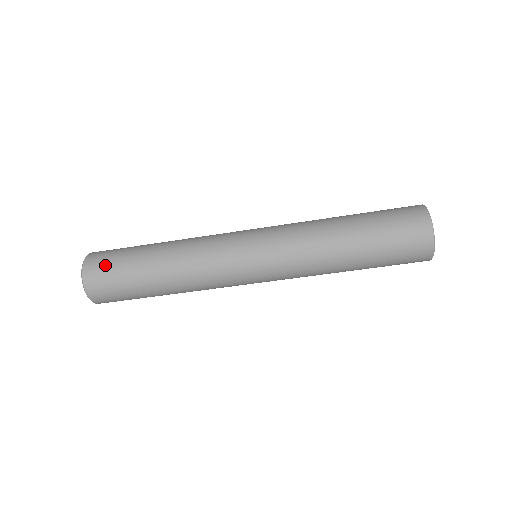
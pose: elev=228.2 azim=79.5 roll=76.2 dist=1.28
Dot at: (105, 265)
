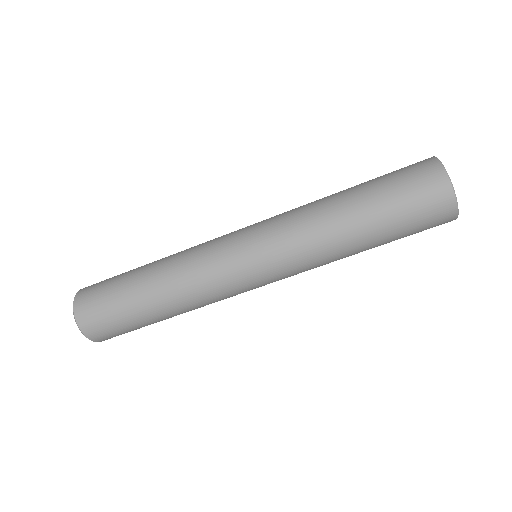
Dot at: (99, 315)
